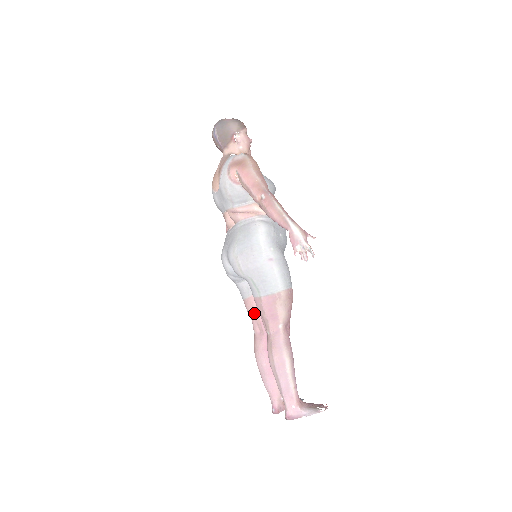
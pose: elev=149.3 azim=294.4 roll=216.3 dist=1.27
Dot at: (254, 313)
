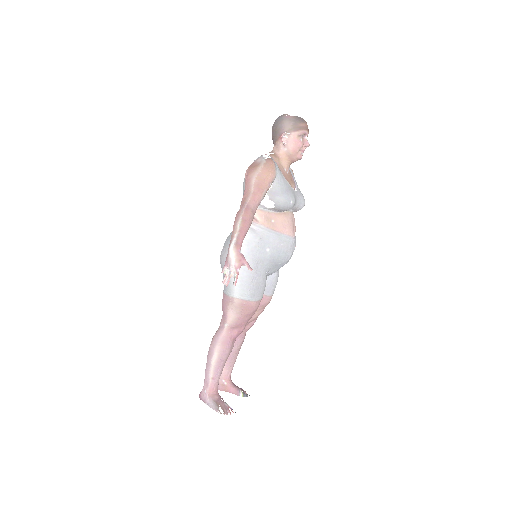
Dot at: occluded
